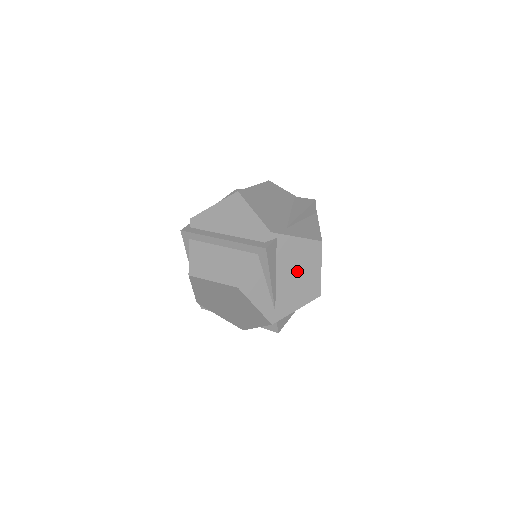
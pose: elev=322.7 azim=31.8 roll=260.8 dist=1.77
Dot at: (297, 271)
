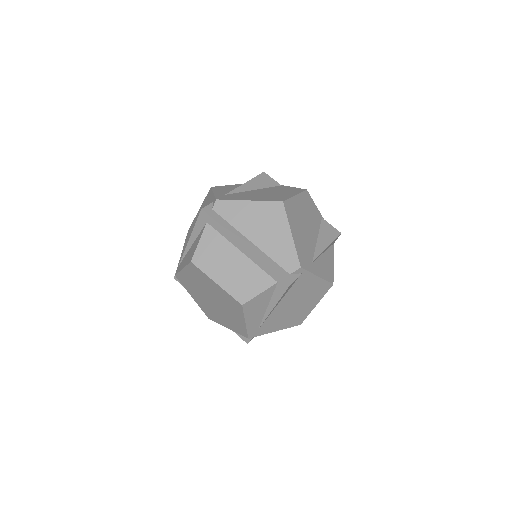
Dot at: (298, 302)
